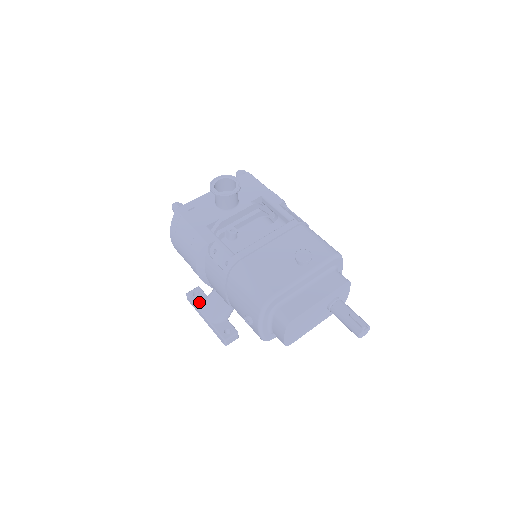
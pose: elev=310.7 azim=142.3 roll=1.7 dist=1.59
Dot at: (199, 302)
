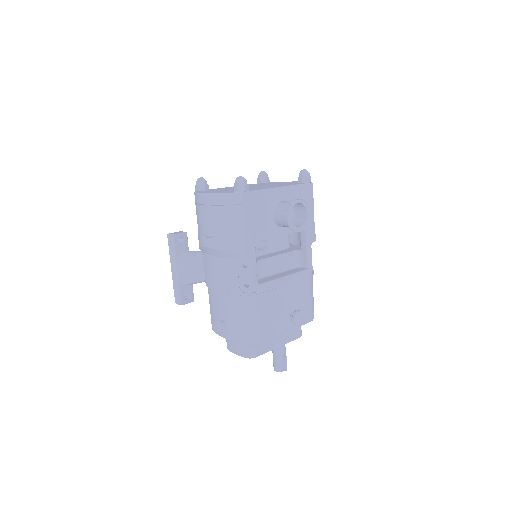
Dot at: (180, 252)
